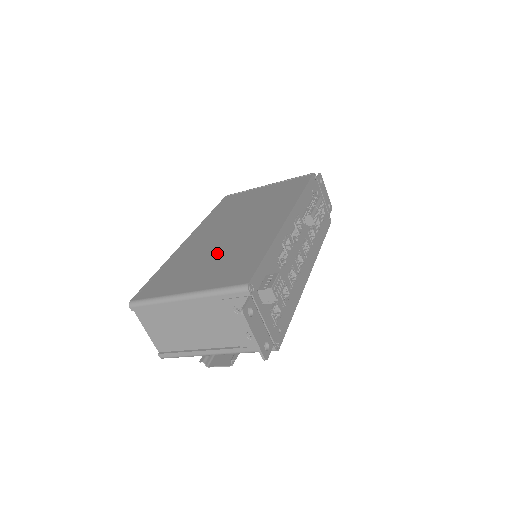
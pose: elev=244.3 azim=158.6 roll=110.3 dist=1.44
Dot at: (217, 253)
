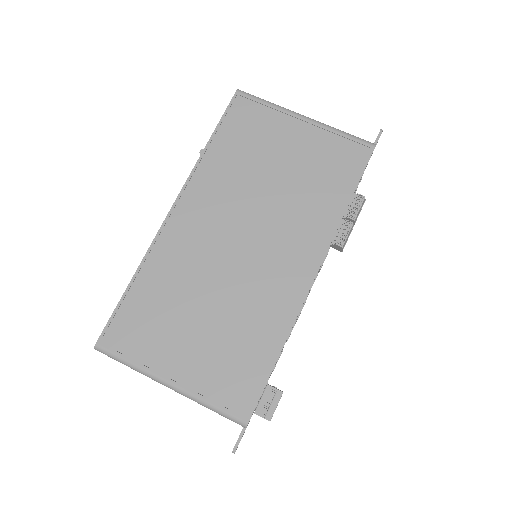
Dot at: (214, 303)
